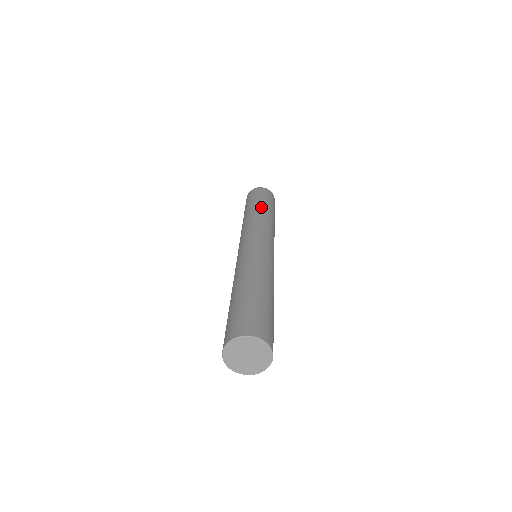
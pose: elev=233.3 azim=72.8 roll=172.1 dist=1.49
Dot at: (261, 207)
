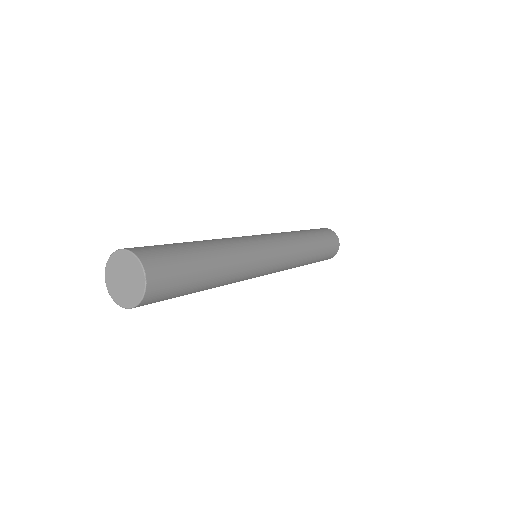
Dot at: occluded
